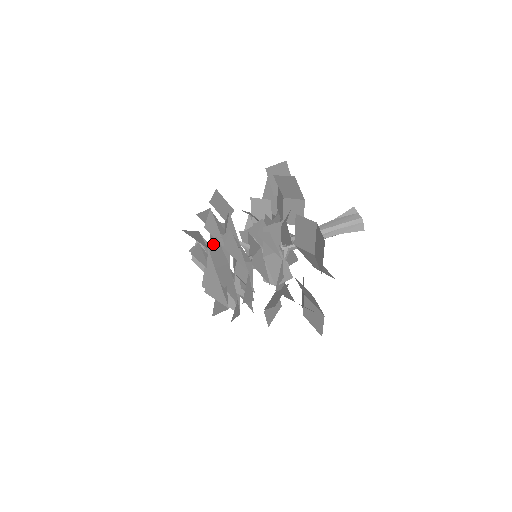
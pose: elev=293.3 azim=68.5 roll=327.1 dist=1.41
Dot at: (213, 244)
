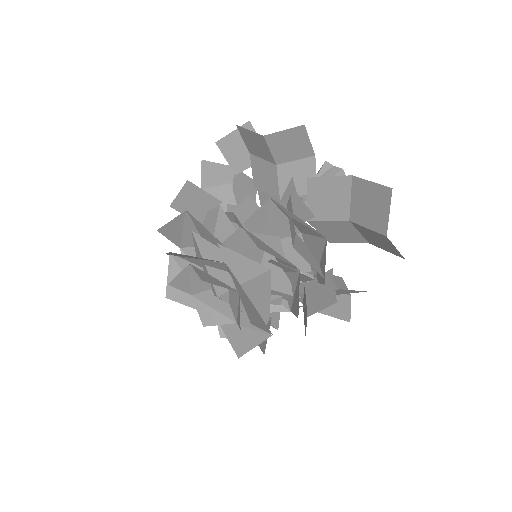
Dot at: (214, 257)
